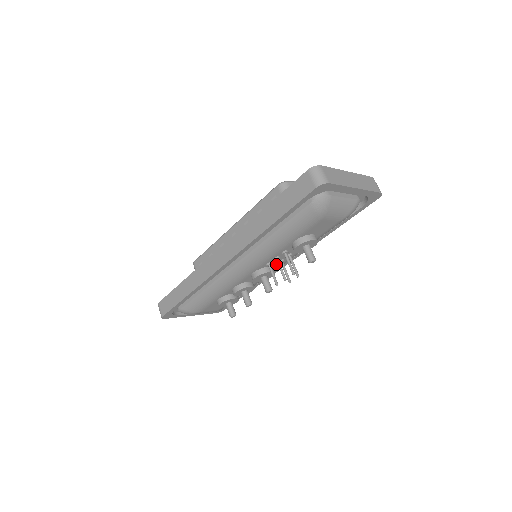
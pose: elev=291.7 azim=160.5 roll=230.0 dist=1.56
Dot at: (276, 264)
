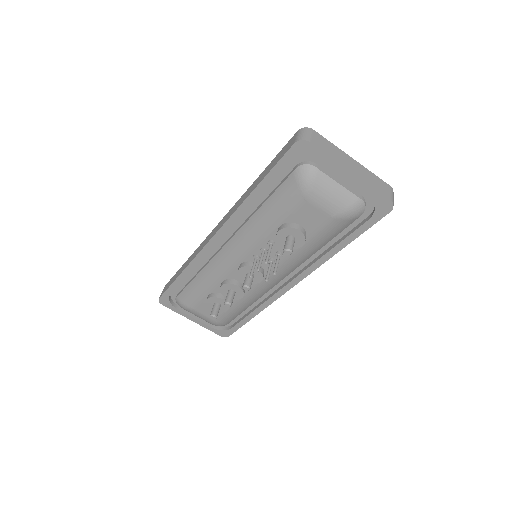
Dot at: (267, 265)
